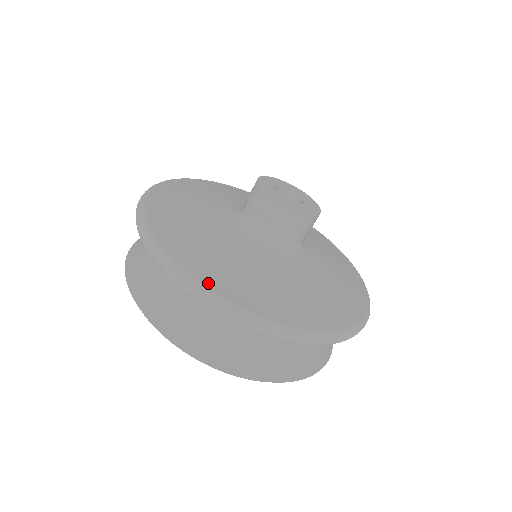
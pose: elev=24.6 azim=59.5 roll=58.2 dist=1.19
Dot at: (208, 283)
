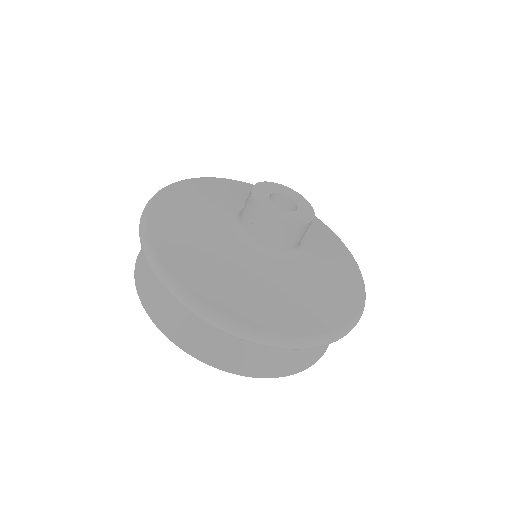
Dot at: (228, 314)
